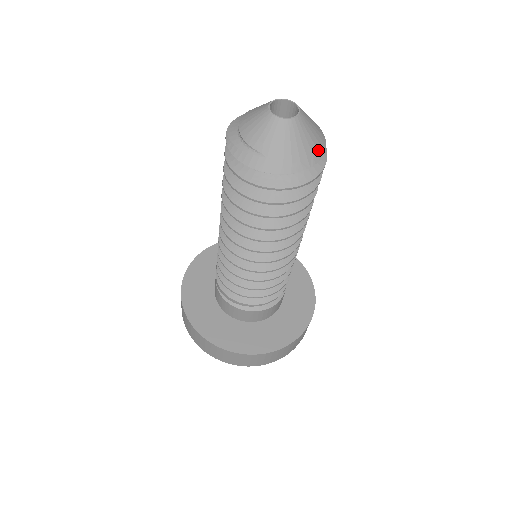
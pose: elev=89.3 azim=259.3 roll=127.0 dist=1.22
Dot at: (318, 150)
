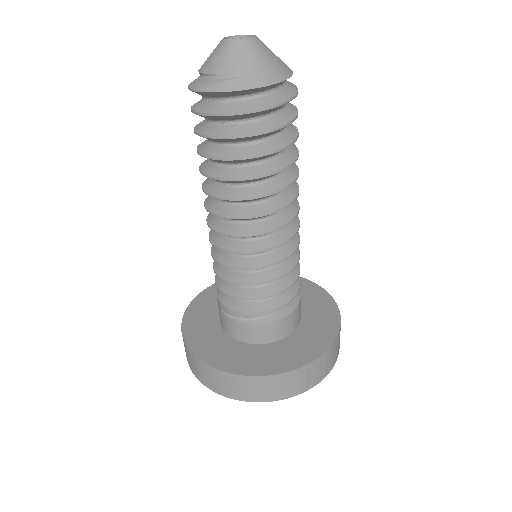
Dot at: (287, 66)
